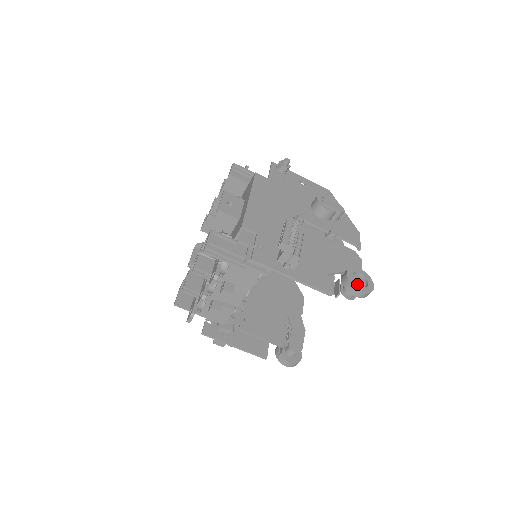
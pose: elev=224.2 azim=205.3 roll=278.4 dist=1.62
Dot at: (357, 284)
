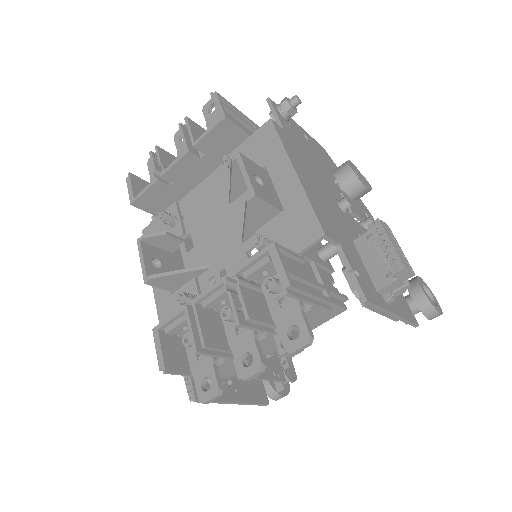
Dot at: (434, 304)
